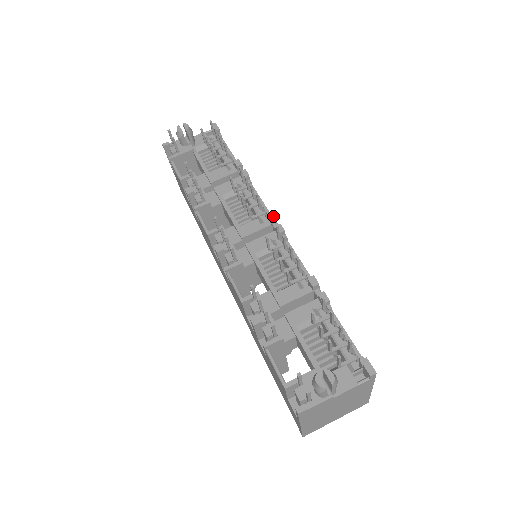
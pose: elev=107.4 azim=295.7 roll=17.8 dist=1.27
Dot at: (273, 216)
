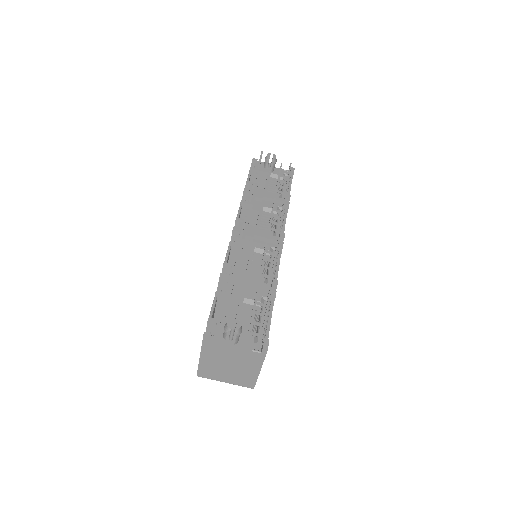
Dot at: (283, 236)
